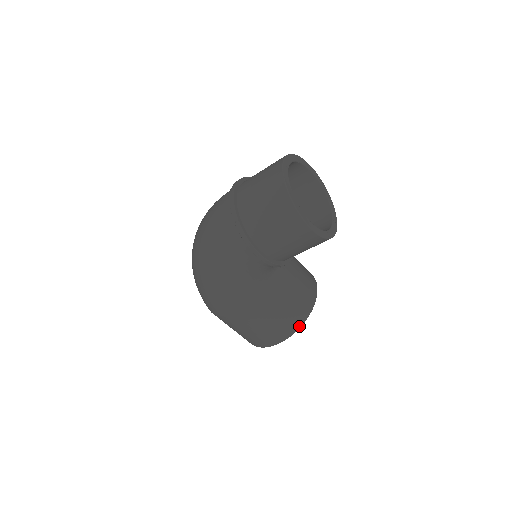
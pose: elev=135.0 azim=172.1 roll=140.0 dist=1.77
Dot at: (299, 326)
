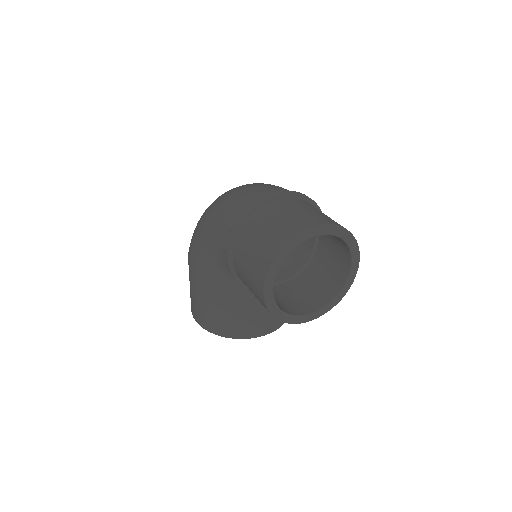
Dot at: (218, 334)
